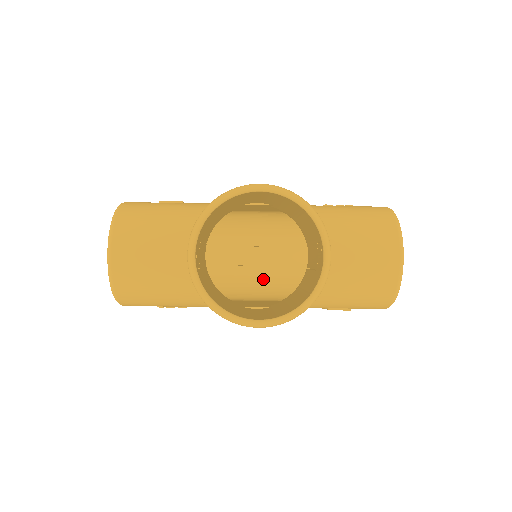
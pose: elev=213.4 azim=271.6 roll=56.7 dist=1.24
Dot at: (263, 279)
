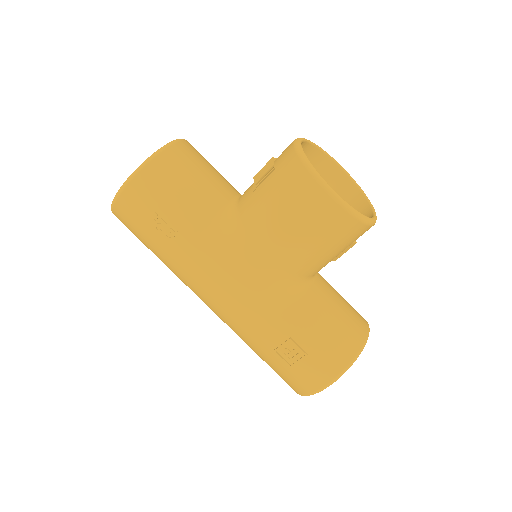
Dot at: occluded
